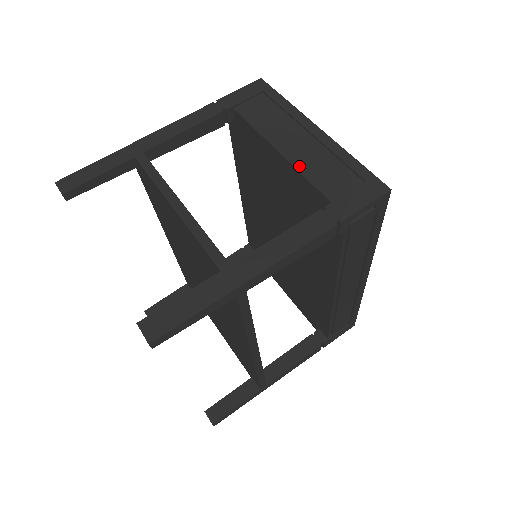
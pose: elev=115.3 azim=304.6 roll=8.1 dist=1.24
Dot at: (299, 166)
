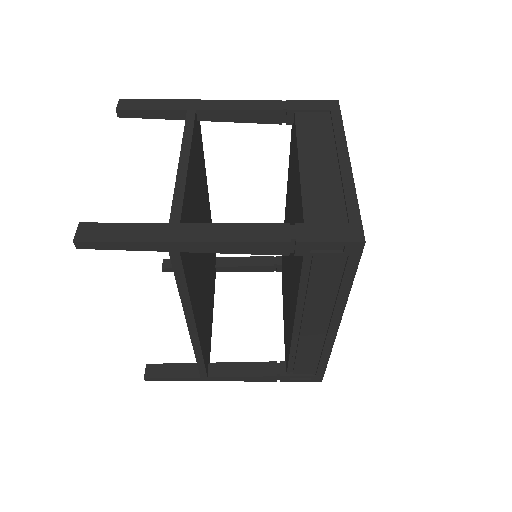
Dot at: (305, 181)
